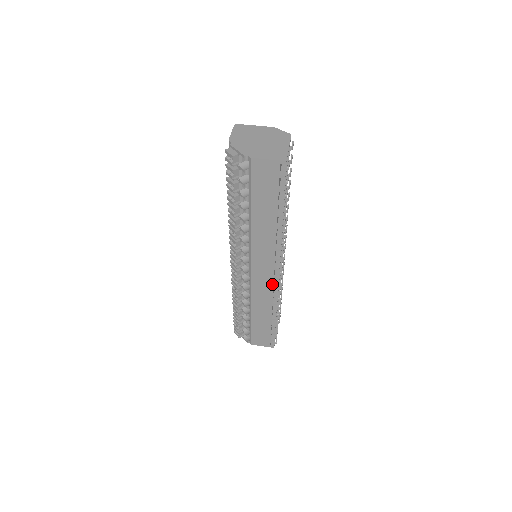
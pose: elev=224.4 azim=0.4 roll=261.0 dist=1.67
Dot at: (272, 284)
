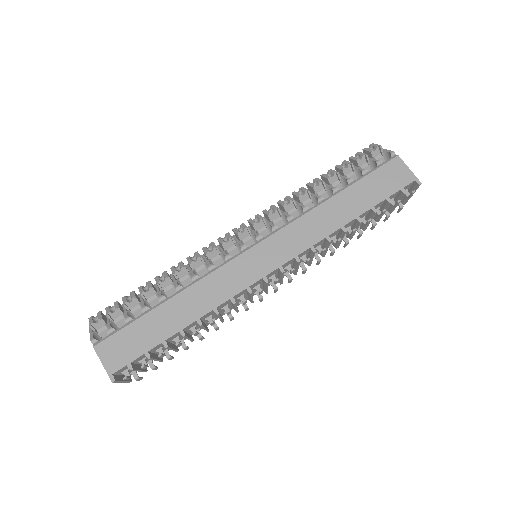
Dot at: (252, 282)
